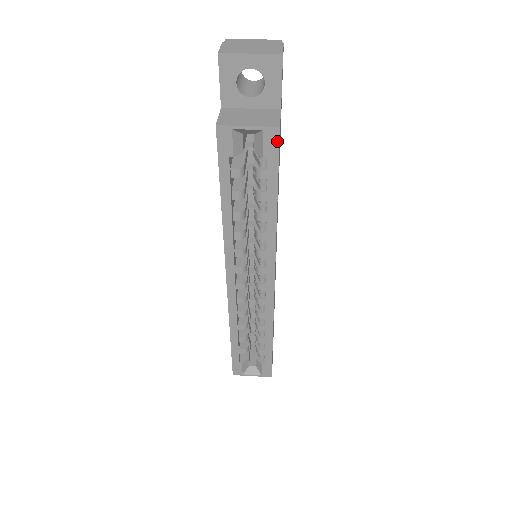
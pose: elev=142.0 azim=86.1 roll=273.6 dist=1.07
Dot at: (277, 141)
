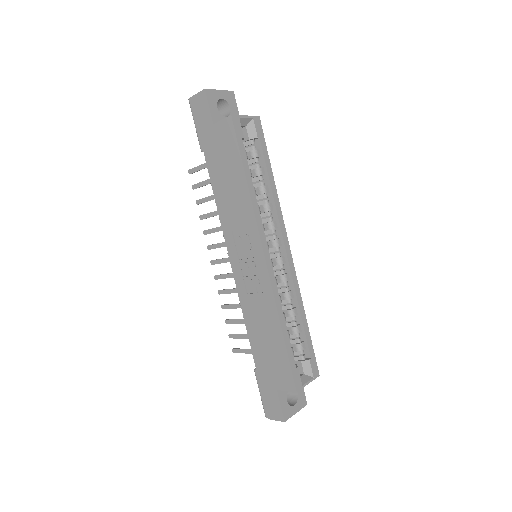
Dot at: (260, 125)
